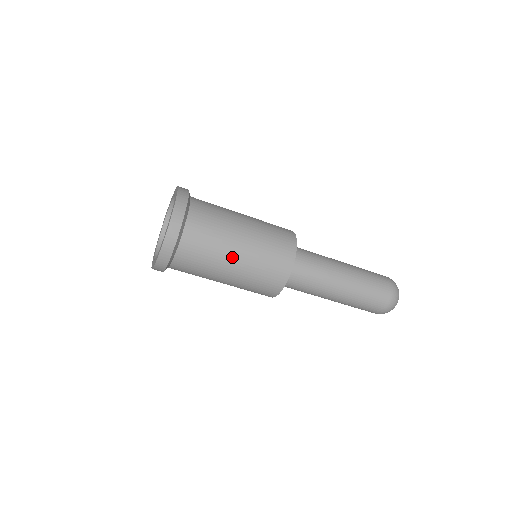
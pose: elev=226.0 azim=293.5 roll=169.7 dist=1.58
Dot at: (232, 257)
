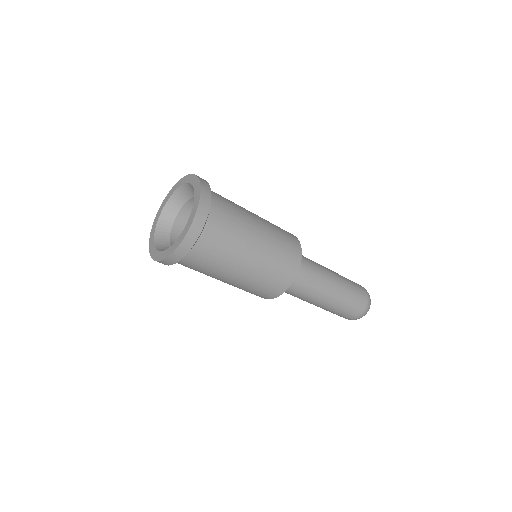
Dot at: (238, 269)
